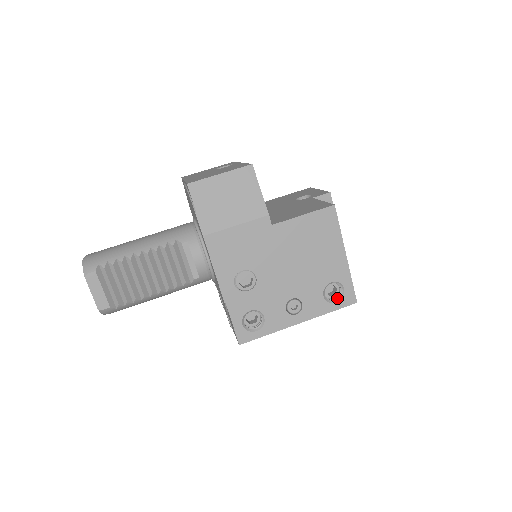
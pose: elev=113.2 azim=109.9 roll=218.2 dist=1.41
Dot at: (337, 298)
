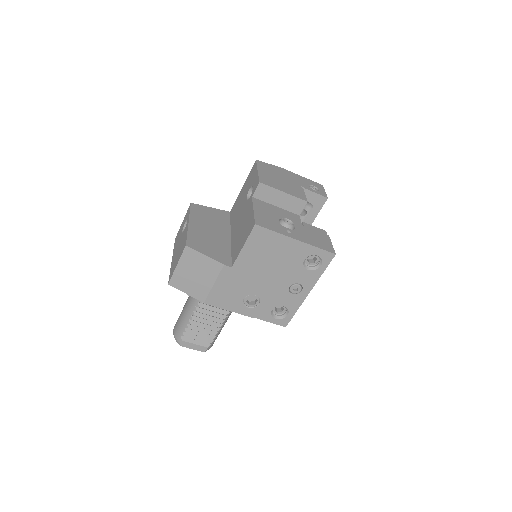
Dot at: (319, 262)
